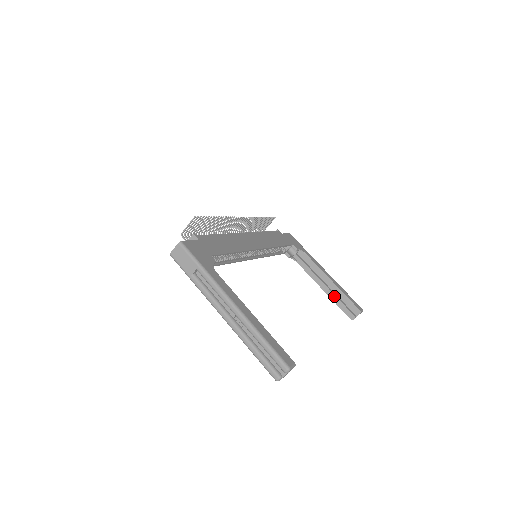
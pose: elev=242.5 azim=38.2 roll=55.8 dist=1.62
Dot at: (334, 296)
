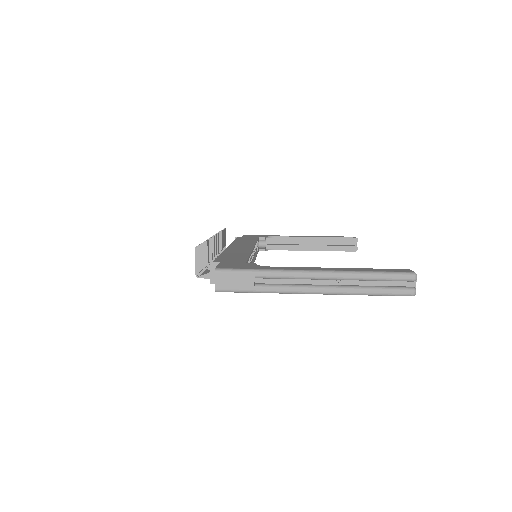
Dot at: (326, 247)
